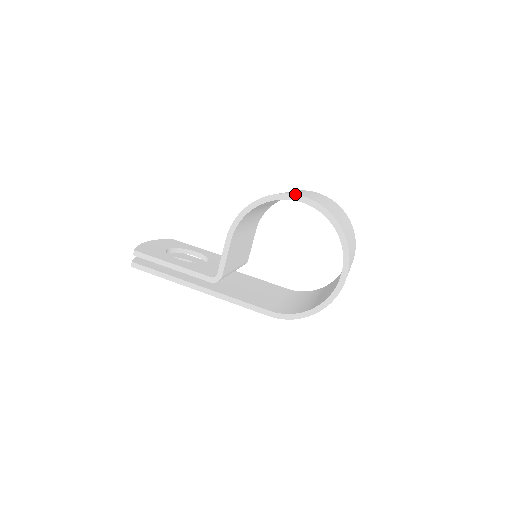
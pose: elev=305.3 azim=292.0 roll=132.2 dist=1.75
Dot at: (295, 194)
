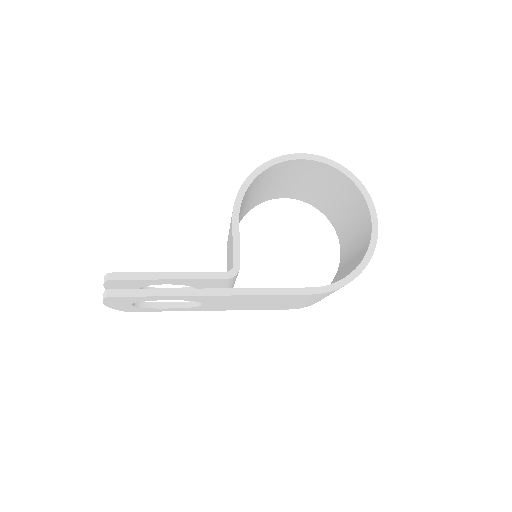
Dot at: (295, 153)
